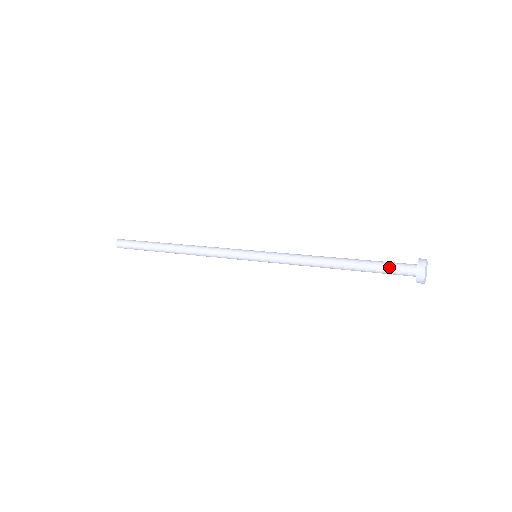
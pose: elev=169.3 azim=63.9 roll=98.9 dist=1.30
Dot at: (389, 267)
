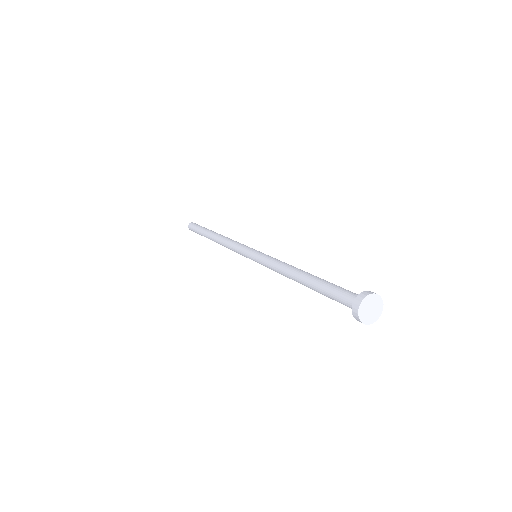
Dot at: (337, 292)
